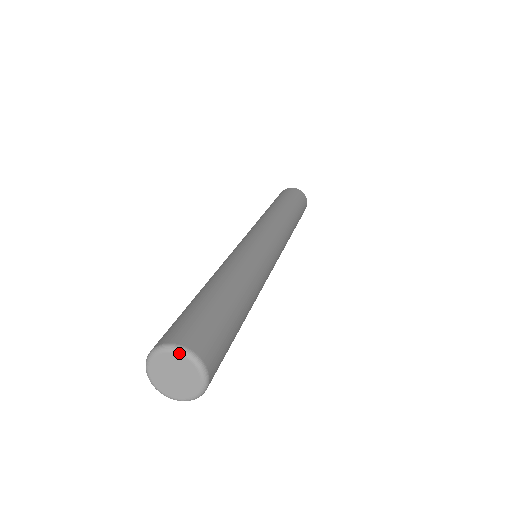
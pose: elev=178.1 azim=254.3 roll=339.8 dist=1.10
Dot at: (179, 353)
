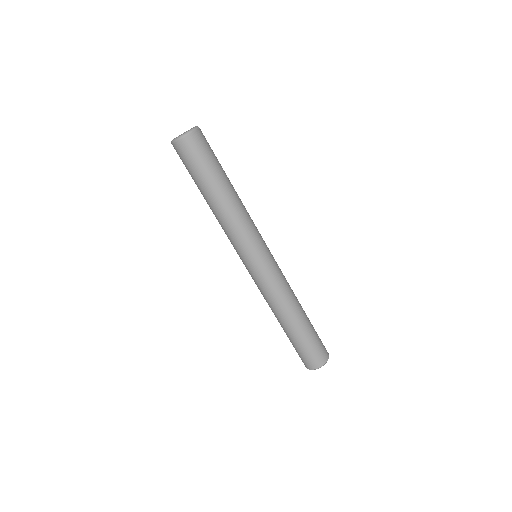
Dot at: occluded
